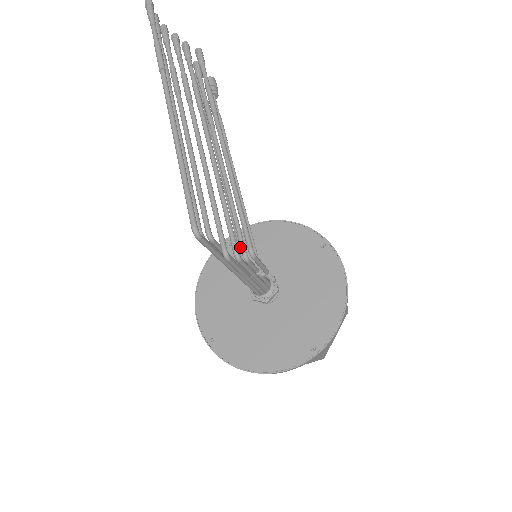
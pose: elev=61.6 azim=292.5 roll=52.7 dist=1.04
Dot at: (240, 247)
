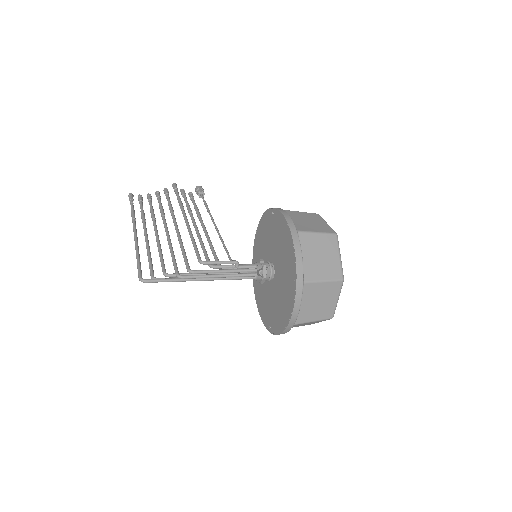
Dot at: occluded
